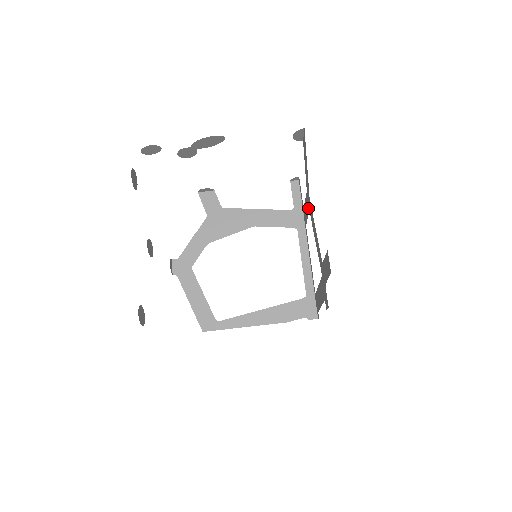
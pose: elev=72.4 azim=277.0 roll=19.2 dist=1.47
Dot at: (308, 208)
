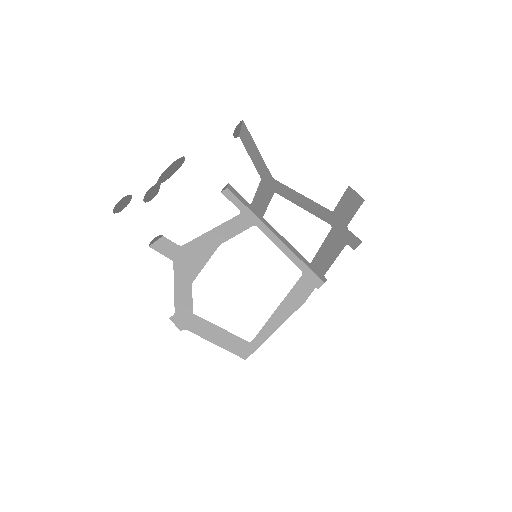
Dot at: (270, 192)
